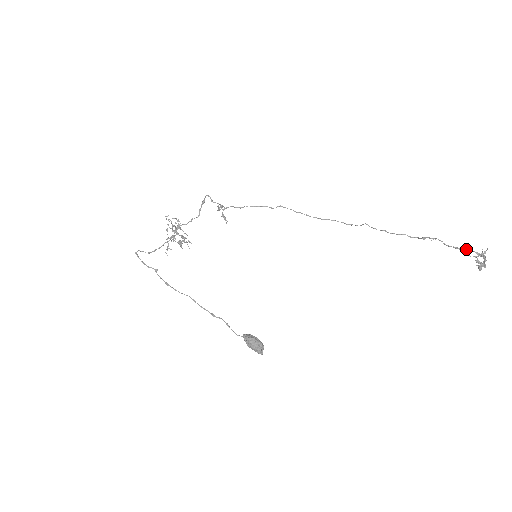
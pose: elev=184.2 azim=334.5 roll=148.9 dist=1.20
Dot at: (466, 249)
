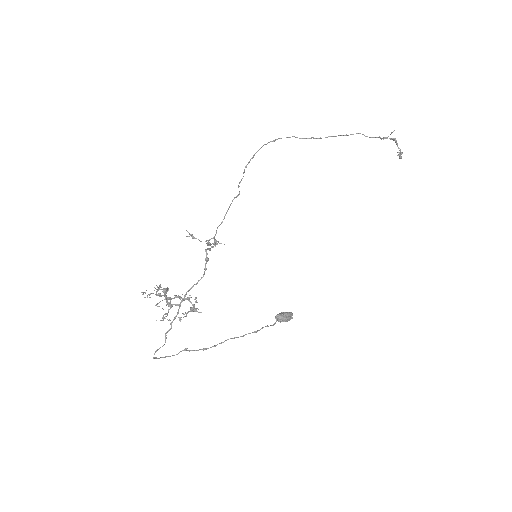
Dot at: occluded
